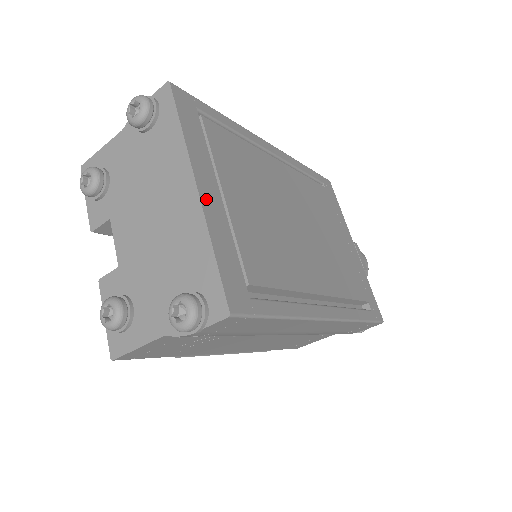
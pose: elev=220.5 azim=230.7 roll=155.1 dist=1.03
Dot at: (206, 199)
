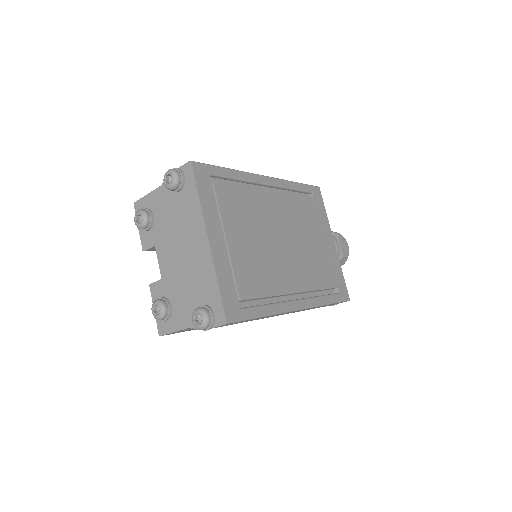
Dot at: (214, 247)
